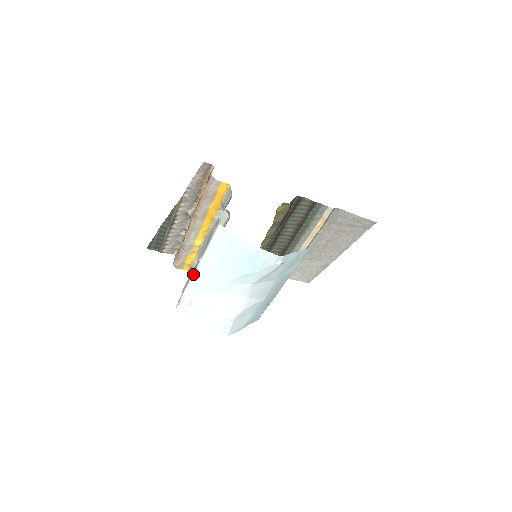
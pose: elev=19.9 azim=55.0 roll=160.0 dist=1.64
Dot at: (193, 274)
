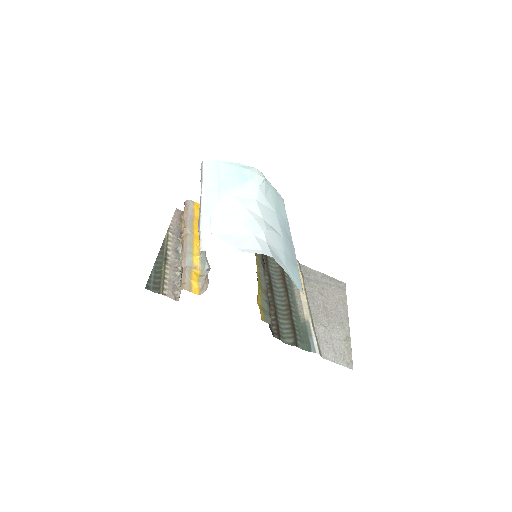
Dot at: (201, 205)
